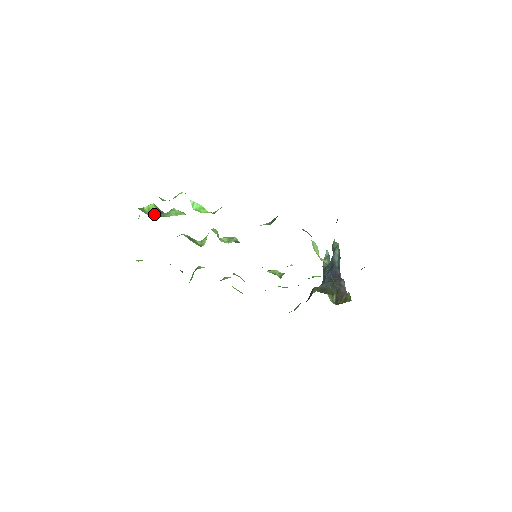
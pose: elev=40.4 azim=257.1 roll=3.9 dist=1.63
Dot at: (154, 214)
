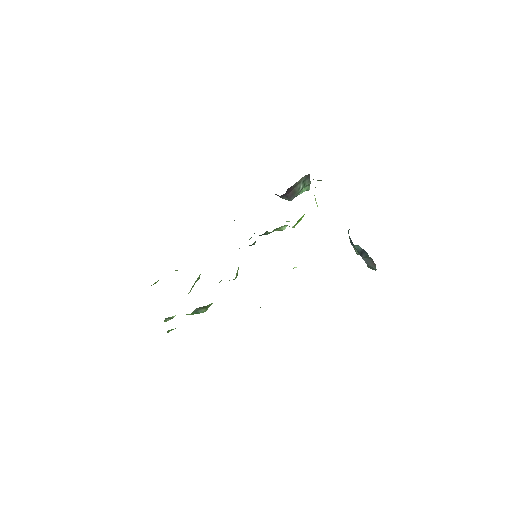
Dot at: occluded
